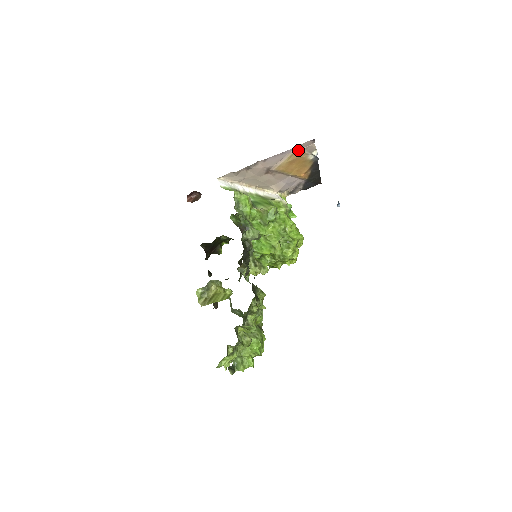
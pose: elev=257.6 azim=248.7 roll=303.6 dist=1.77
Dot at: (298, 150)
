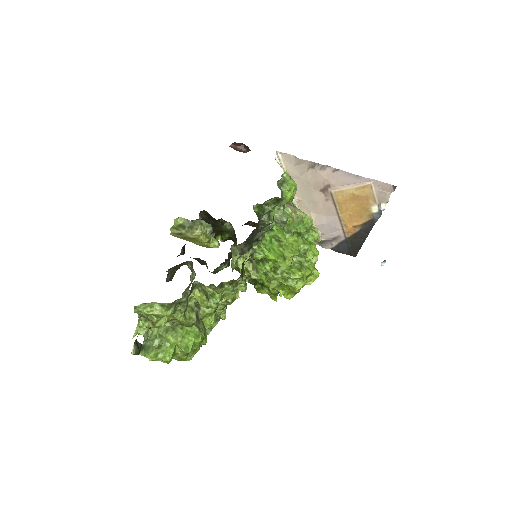
Dot at: (372, 187)
